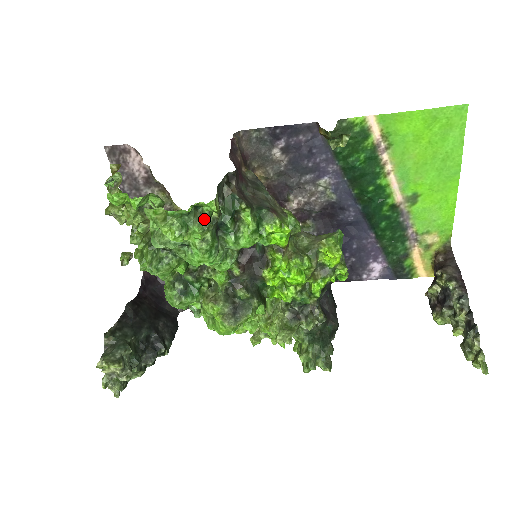
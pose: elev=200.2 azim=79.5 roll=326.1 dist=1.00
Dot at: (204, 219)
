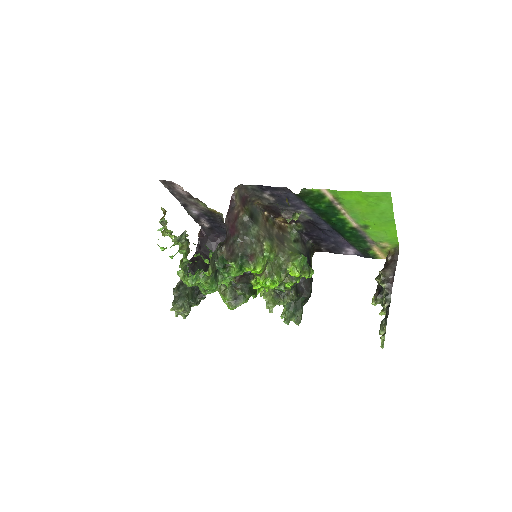
Dot at: (204, 276)
